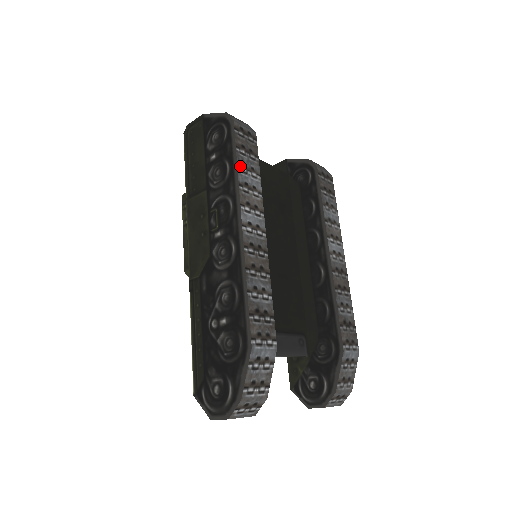
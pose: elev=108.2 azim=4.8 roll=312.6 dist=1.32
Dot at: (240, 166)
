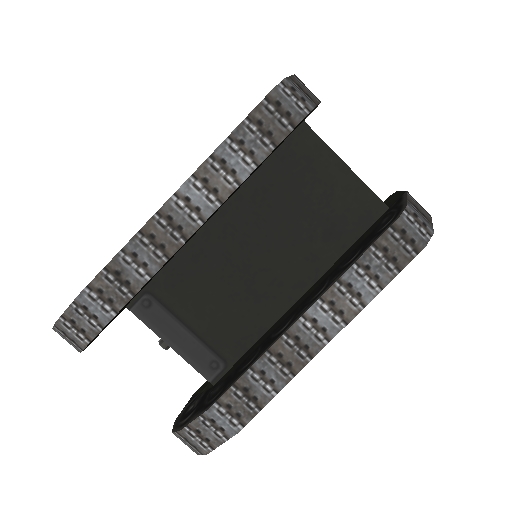
Dot at: (232, 139)
